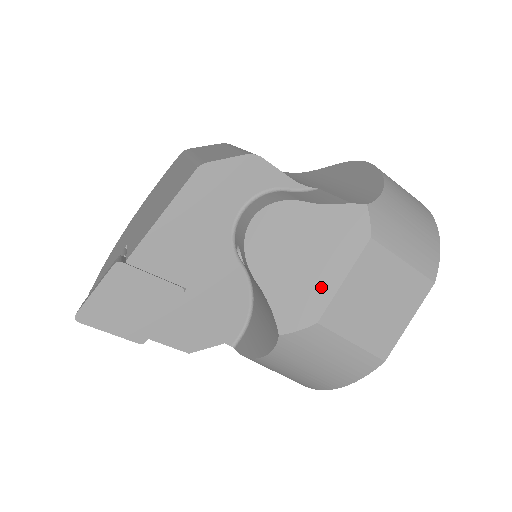
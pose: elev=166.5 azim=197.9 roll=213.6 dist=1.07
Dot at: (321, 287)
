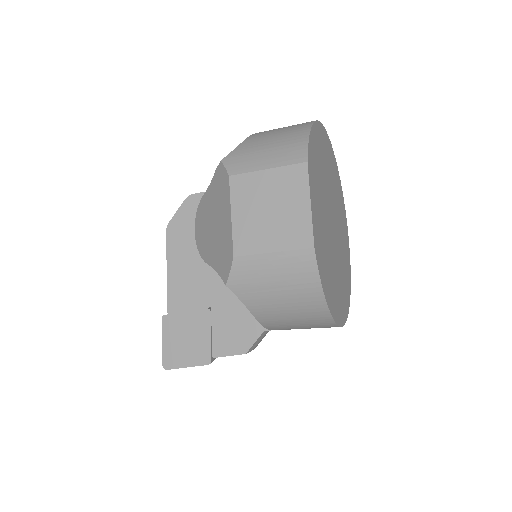
Dot at: (226, 233)
